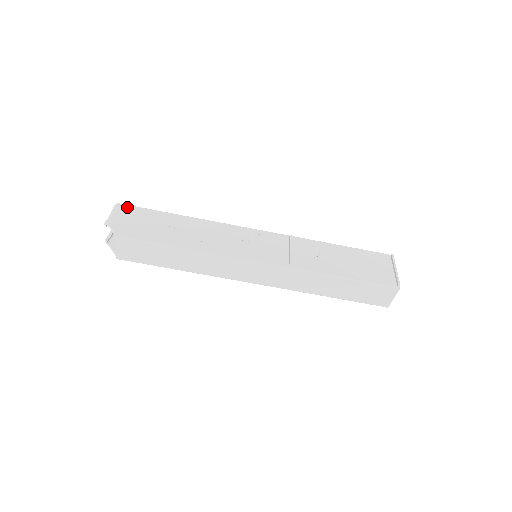
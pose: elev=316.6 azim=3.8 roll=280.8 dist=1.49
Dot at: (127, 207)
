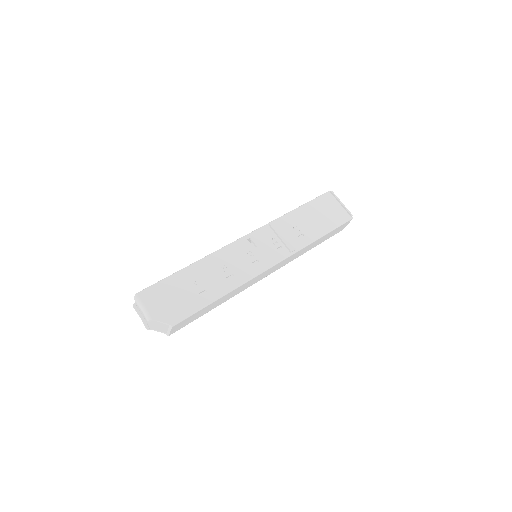
Dot at: (147, 292)
